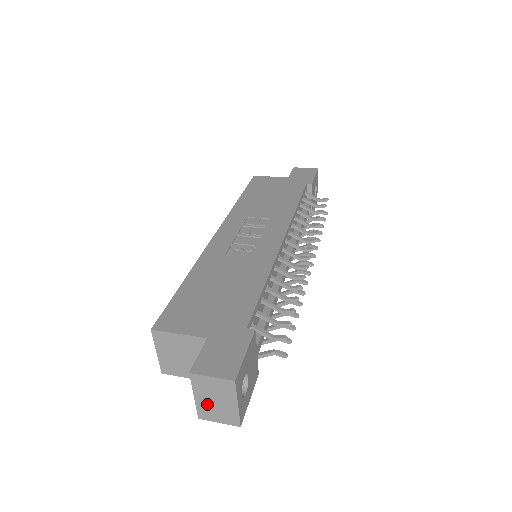
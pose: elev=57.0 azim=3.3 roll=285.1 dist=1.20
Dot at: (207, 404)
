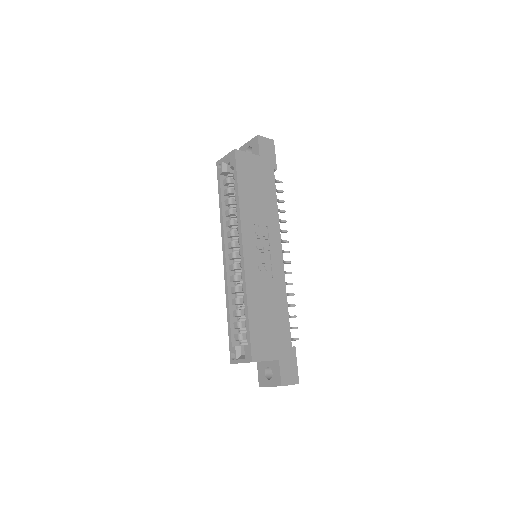
Dot at: occluded
